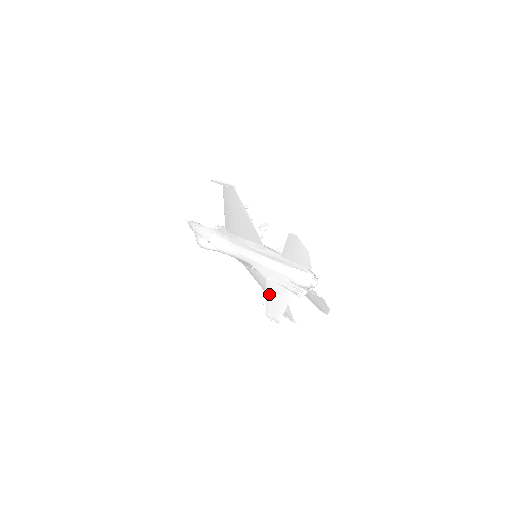
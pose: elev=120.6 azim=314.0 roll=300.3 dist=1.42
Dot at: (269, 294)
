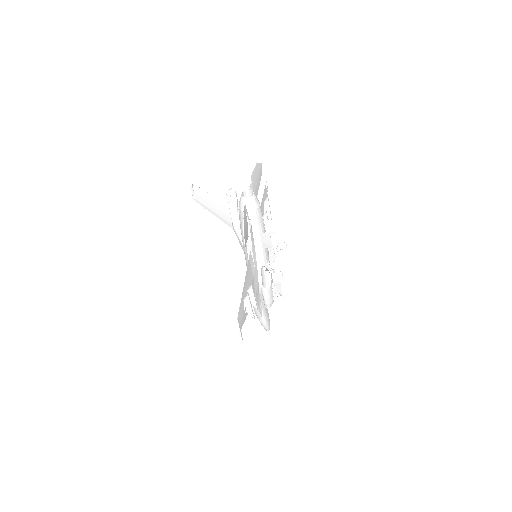
Dot at: (217, 213)
